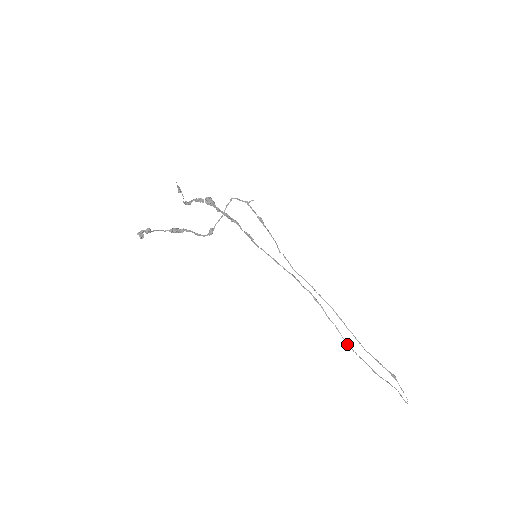
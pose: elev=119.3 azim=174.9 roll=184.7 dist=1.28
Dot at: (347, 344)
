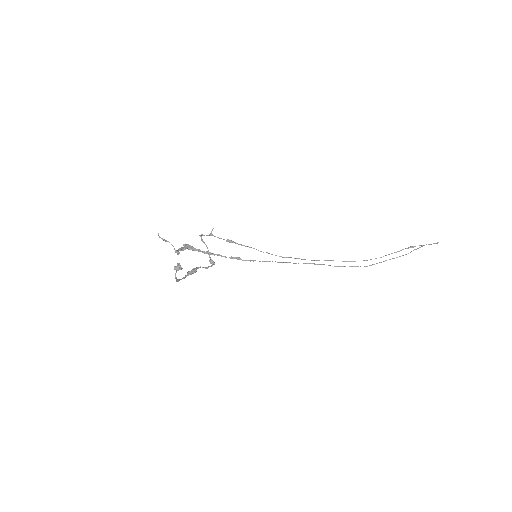
Dot at: (367, 266)
